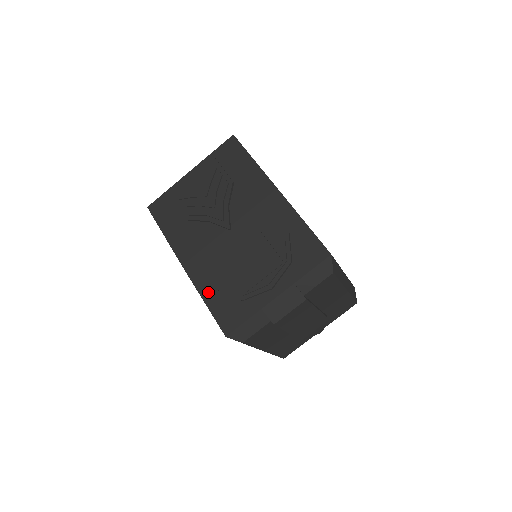
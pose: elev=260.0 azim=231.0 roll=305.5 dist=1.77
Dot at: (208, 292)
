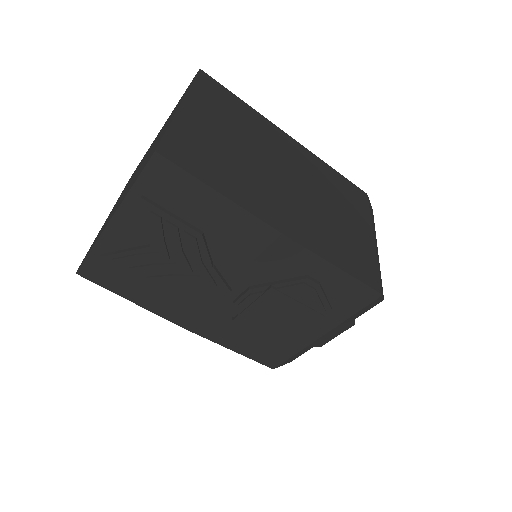
Dot at: (233, 344)
